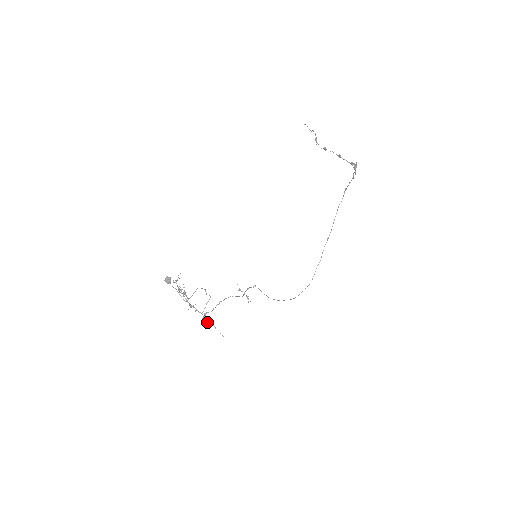
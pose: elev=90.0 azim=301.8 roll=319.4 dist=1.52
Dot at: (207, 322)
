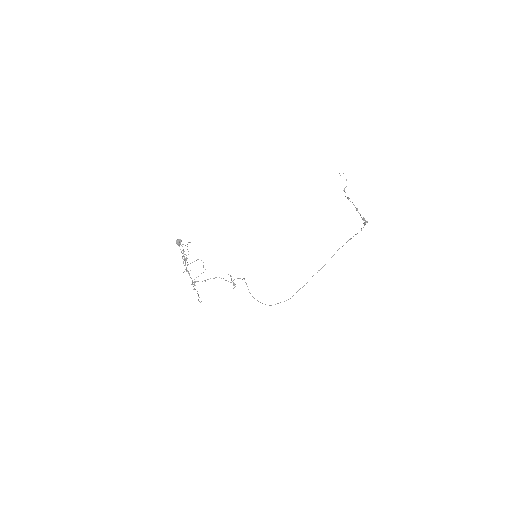
Dot at: (193, 289)
